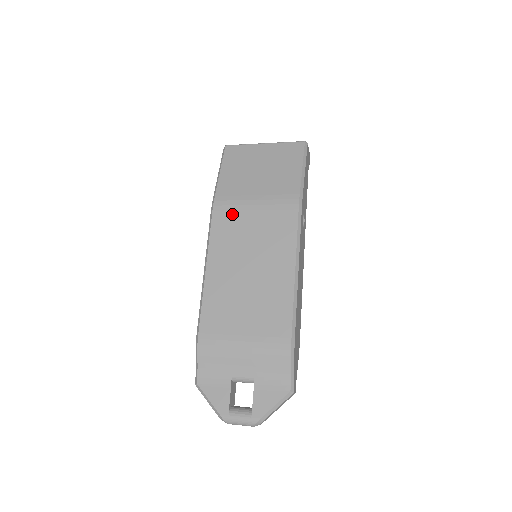
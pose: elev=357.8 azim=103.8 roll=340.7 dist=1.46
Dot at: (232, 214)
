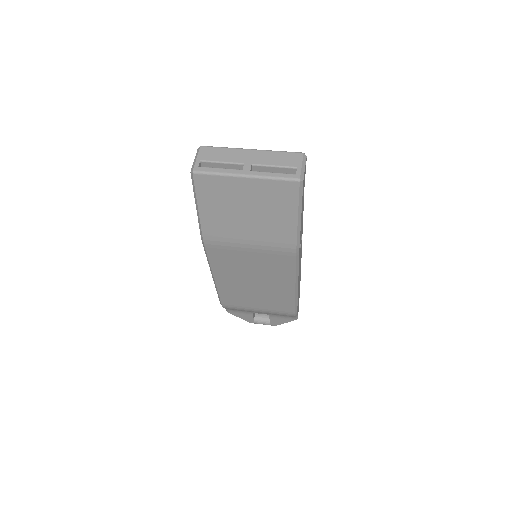
Dot at: (227, 252)
